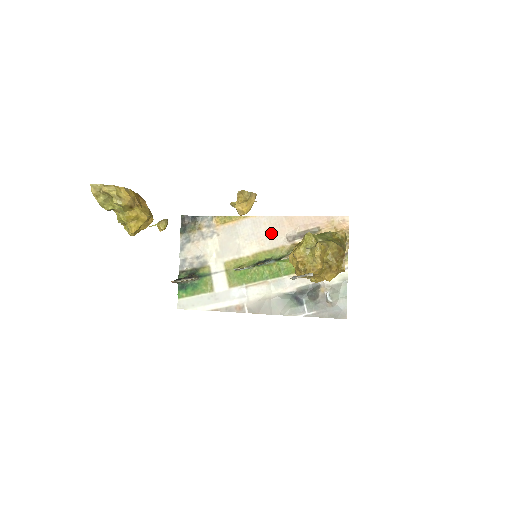
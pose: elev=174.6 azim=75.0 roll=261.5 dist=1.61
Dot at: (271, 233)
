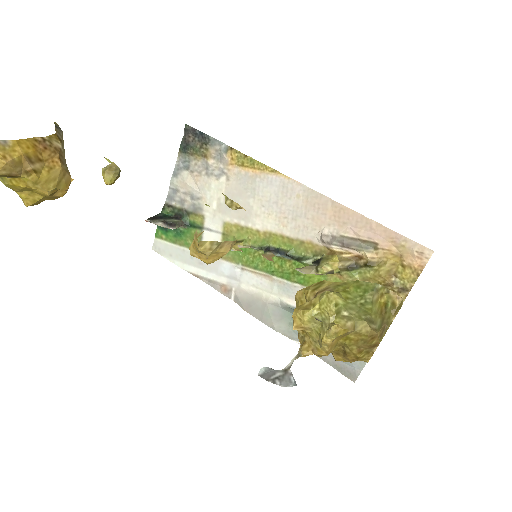
Dot at: (302, 215)
